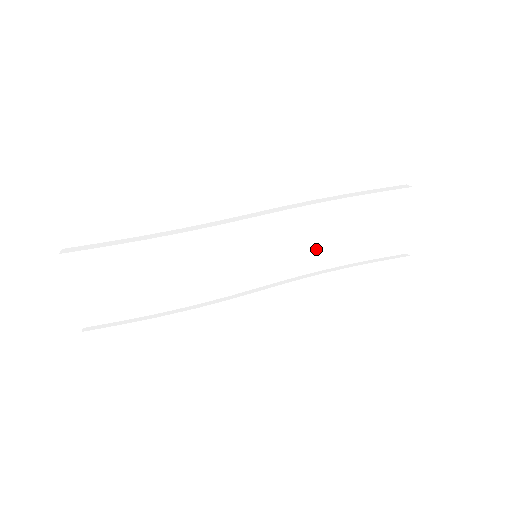
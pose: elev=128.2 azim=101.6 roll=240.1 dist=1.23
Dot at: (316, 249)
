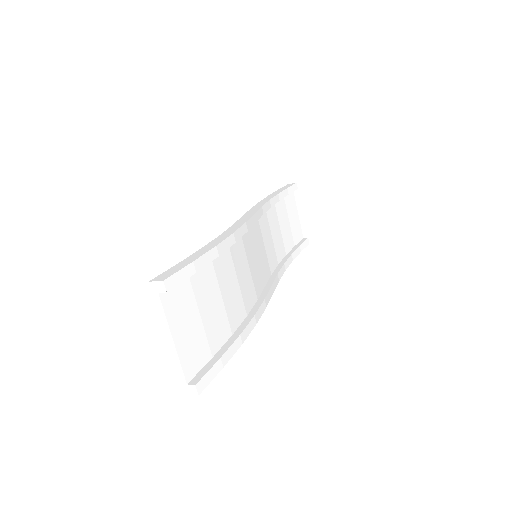
Dot at: (273, 244)
